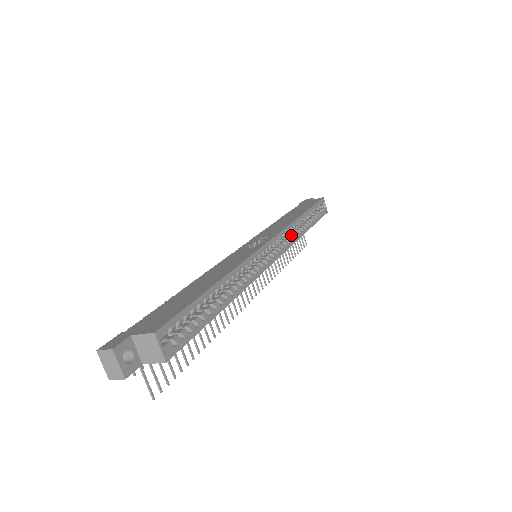
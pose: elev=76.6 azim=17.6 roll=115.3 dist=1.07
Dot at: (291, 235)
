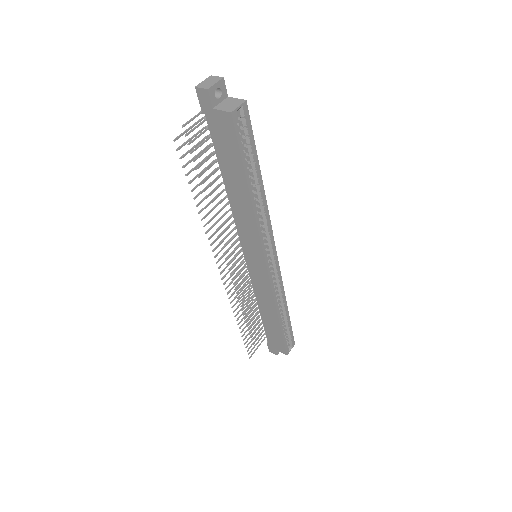
Dot at: (276, 292)
